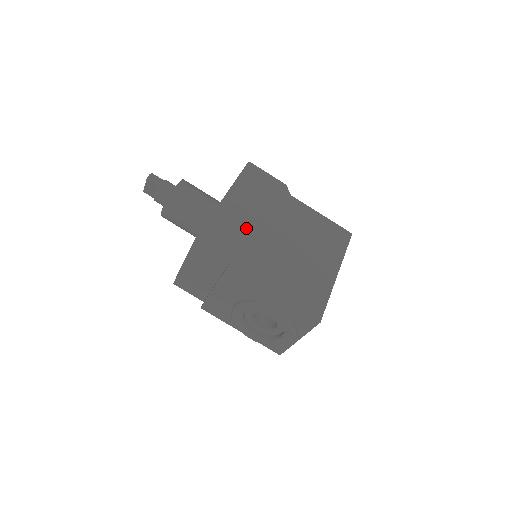
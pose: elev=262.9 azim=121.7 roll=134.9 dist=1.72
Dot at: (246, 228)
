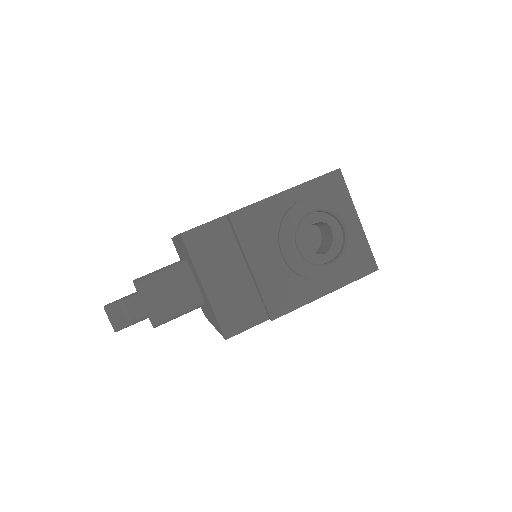
Dot at: occluded
